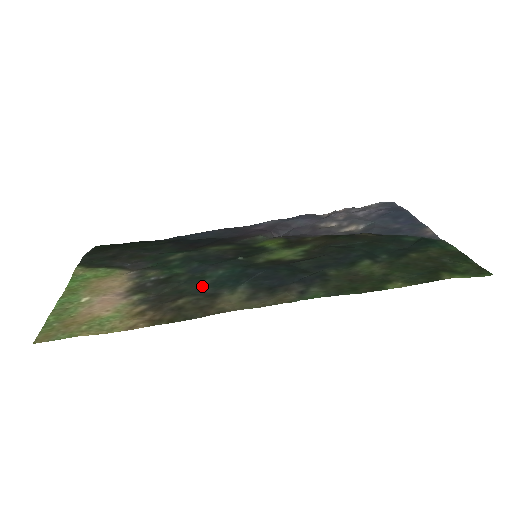
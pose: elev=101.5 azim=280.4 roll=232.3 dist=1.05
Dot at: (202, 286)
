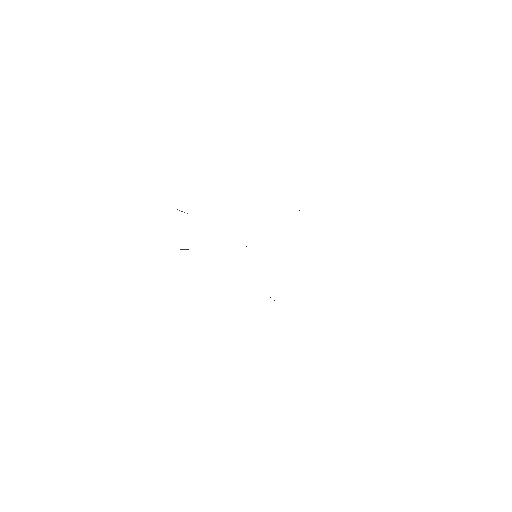
Dot at: occluded
